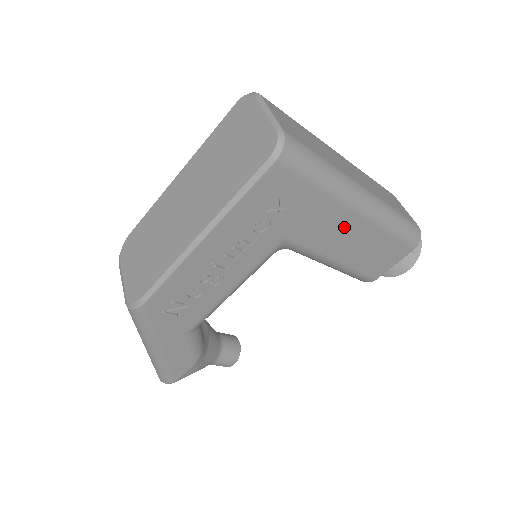
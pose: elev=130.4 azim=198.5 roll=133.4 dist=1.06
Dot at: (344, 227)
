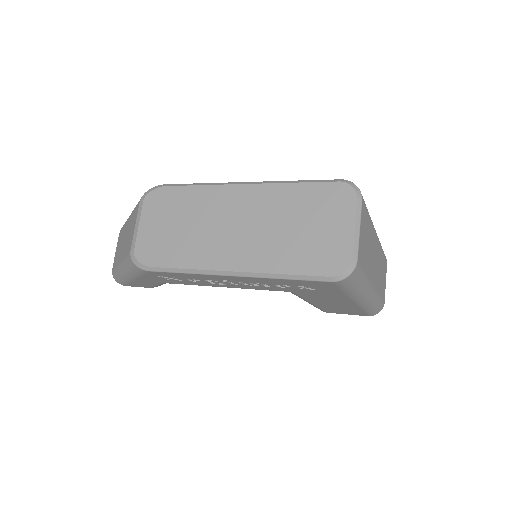
Dot at: (338, 302)
